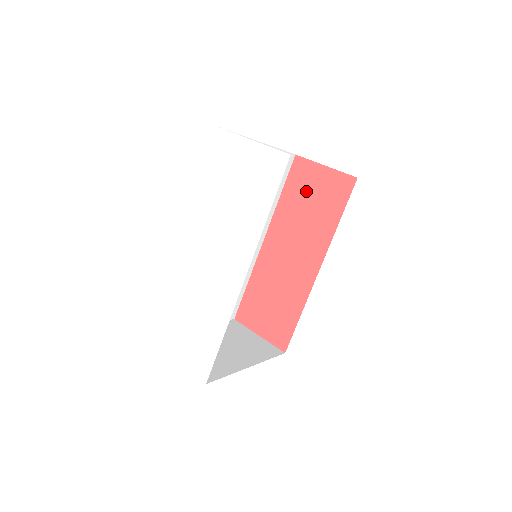
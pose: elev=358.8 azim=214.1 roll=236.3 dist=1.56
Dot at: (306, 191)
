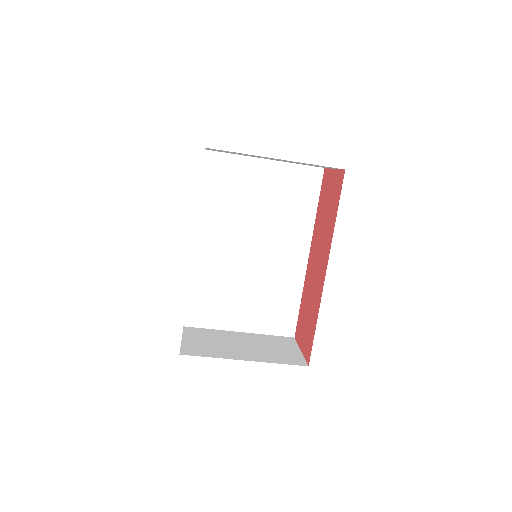
Dot at: (326, 198)
